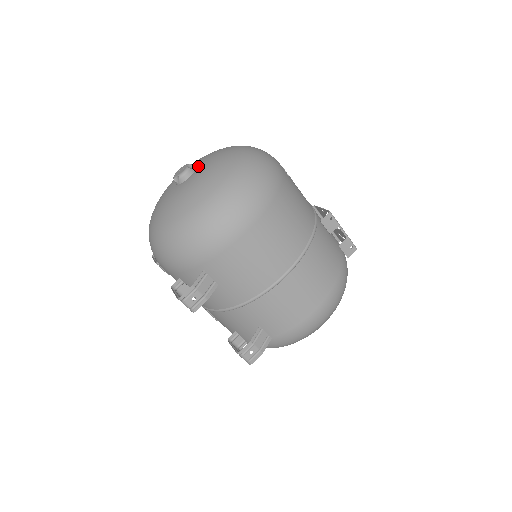
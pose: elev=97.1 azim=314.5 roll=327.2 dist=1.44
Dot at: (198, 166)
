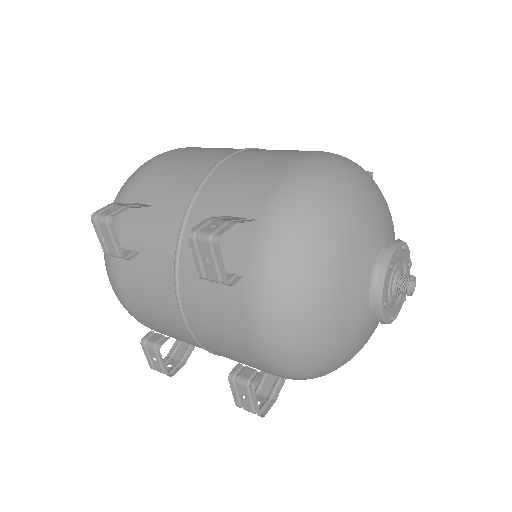
Dot at: occluded
